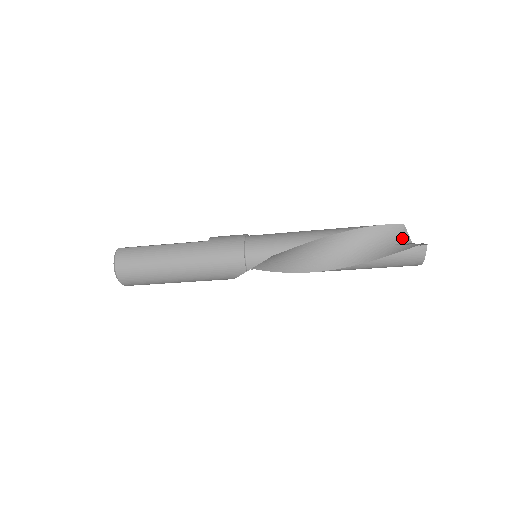
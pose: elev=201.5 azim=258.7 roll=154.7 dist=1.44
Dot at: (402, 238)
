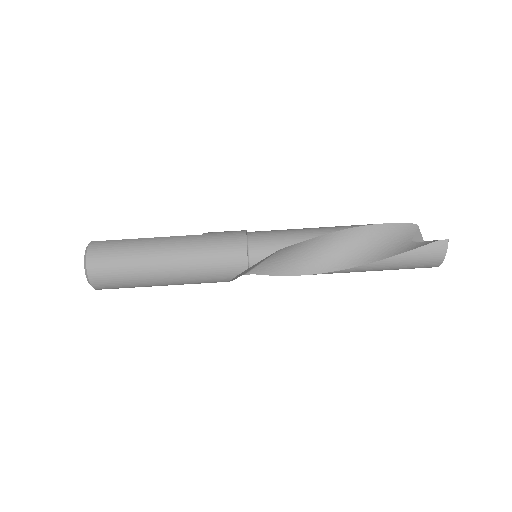
Dot at: (417, 238)
